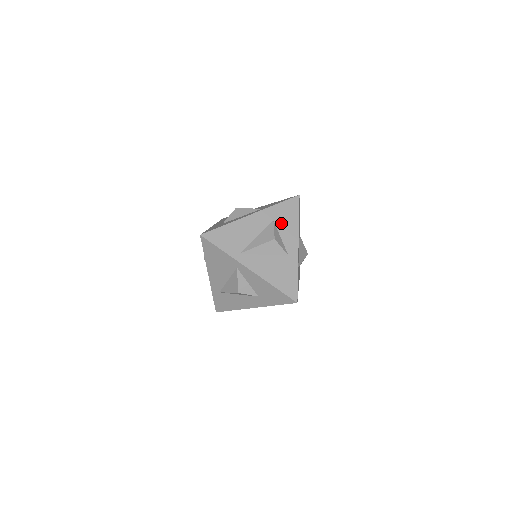
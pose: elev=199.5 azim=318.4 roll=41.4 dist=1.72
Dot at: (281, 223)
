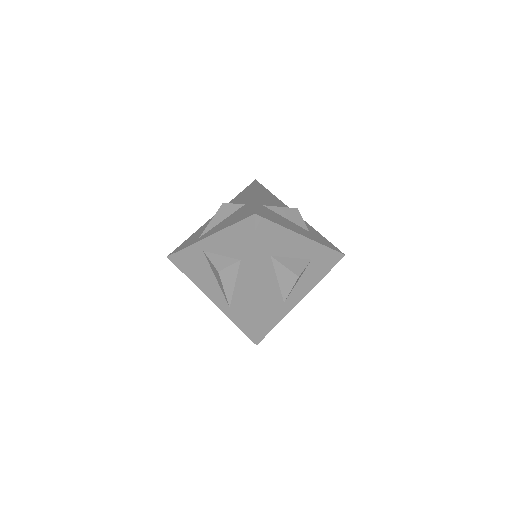
Dot at: (238, 200)
